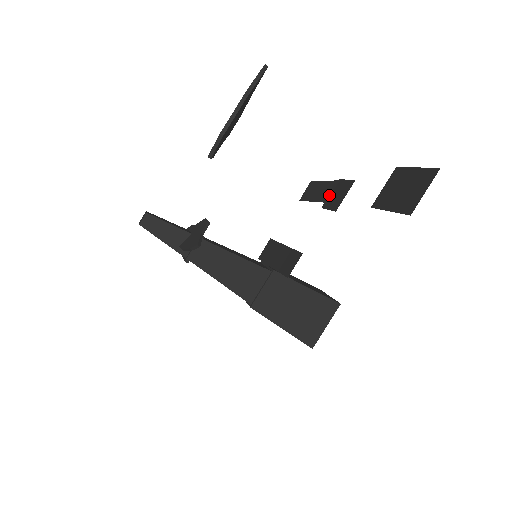
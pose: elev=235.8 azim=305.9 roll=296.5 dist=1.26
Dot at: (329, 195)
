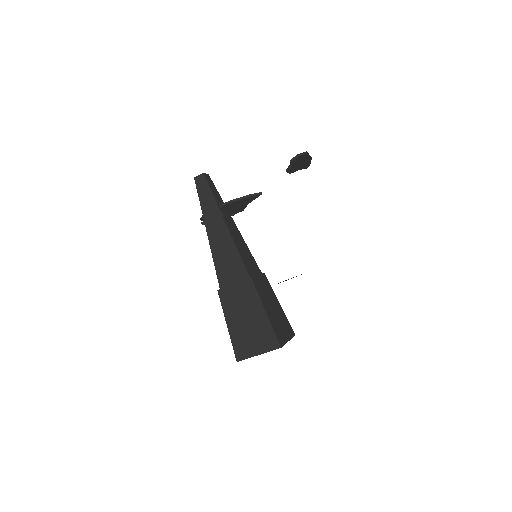
Dot at: occluded
